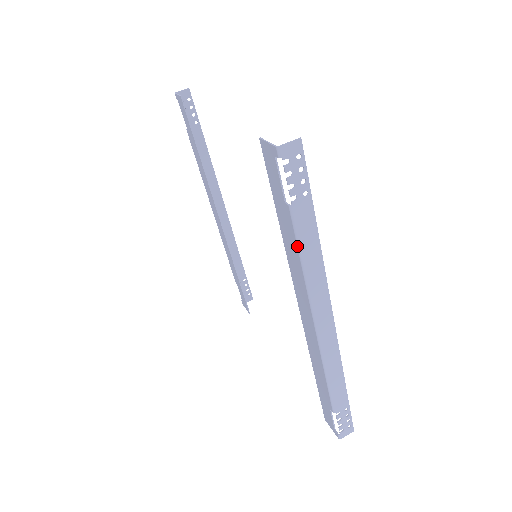
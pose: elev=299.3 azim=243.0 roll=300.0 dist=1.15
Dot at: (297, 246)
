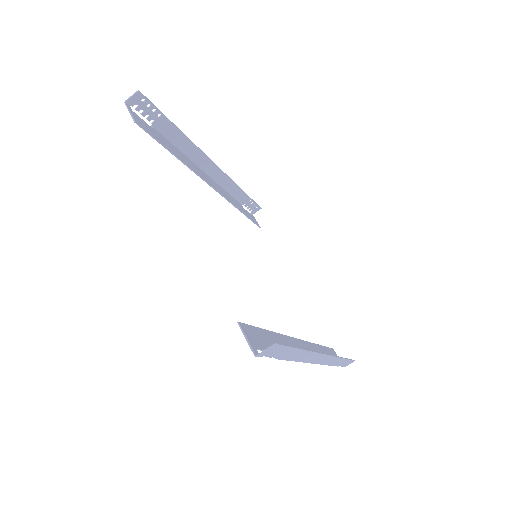
Dot at: (288, 360)
